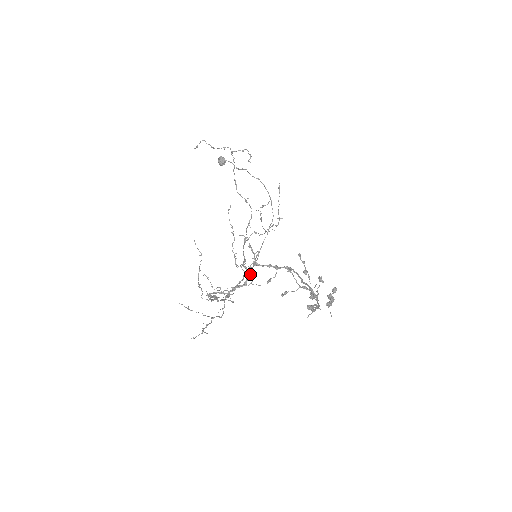
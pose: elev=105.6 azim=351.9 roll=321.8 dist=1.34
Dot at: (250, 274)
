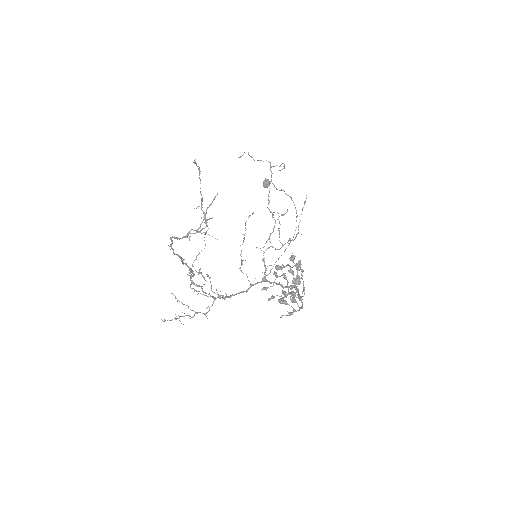
Dot at: (206, 220)
